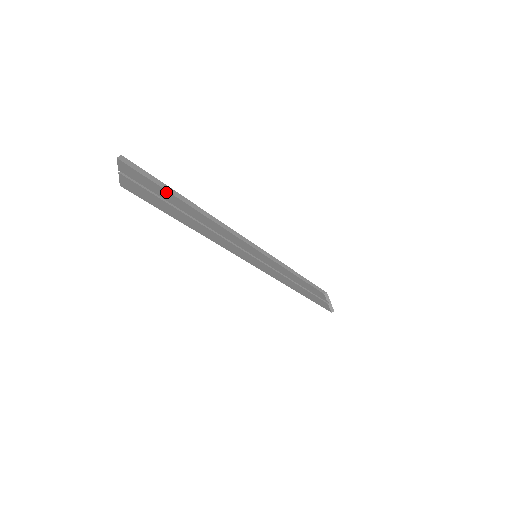
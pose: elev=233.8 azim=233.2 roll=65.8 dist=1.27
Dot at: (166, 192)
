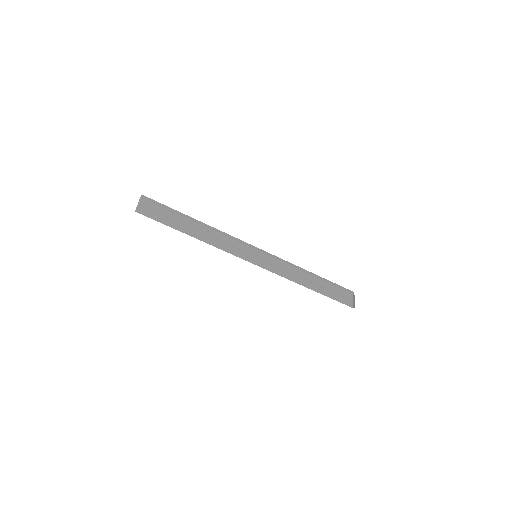
Dot at: (176, 214)
